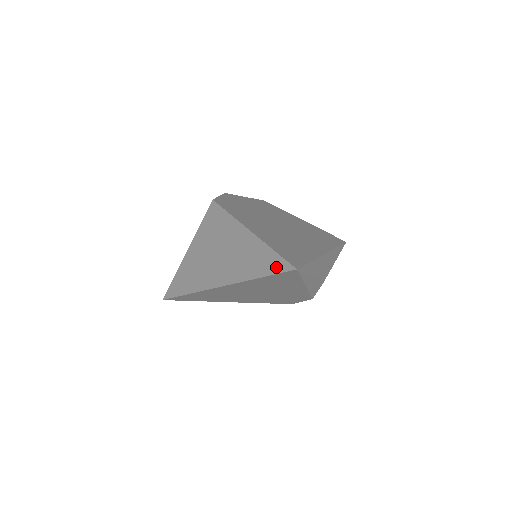
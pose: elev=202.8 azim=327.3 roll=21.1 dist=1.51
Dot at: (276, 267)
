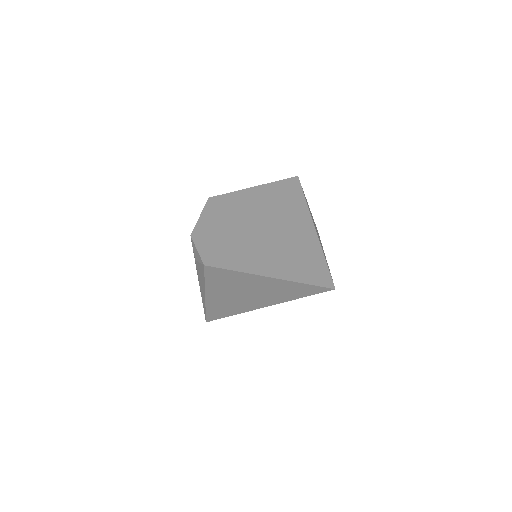
Dot at: (313, 291)
